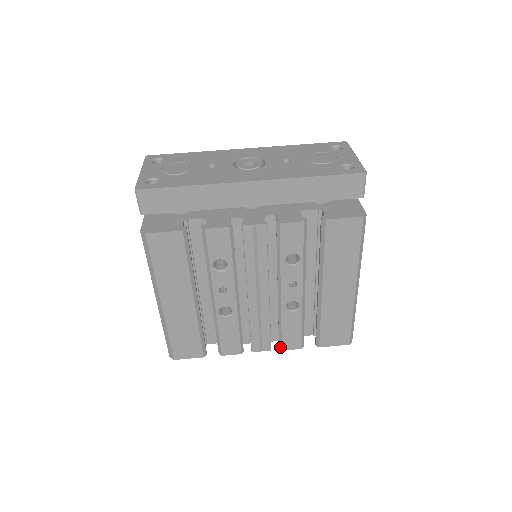
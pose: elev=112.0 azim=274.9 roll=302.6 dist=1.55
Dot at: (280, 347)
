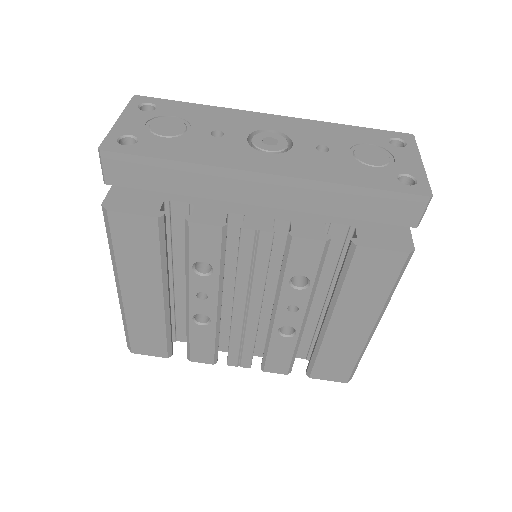
Dot at: (262, 367)
